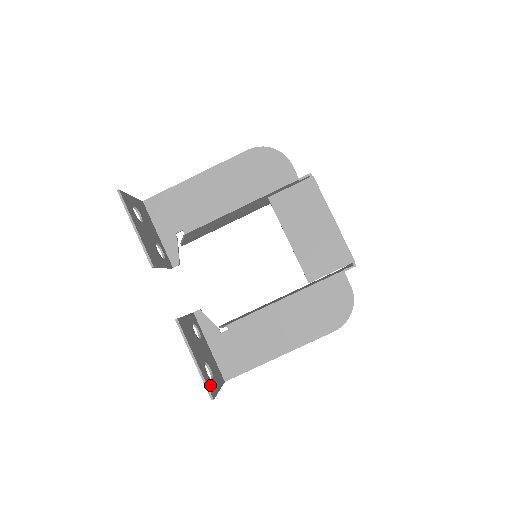
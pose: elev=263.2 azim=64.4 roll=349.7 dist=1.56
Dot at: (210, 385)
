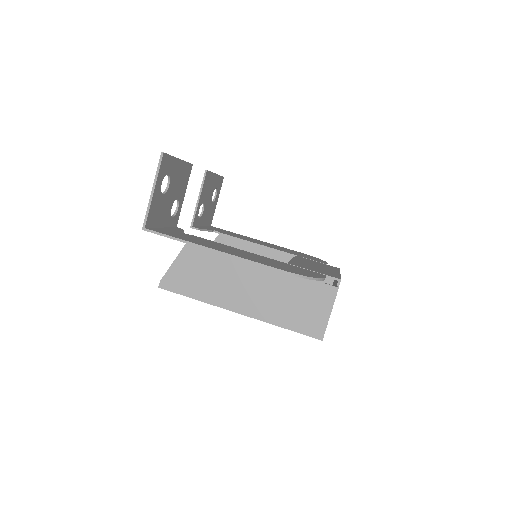
Dot at: (166, 165)
